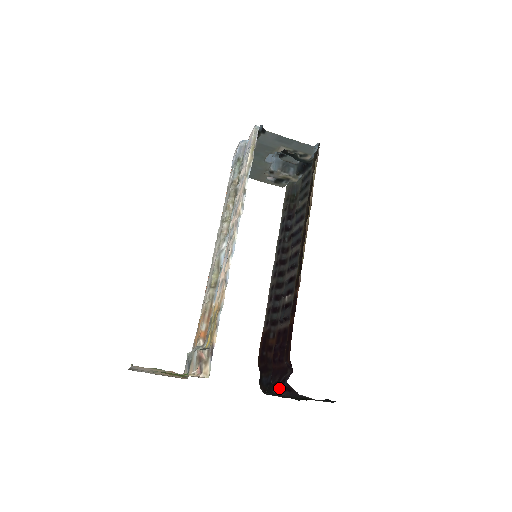
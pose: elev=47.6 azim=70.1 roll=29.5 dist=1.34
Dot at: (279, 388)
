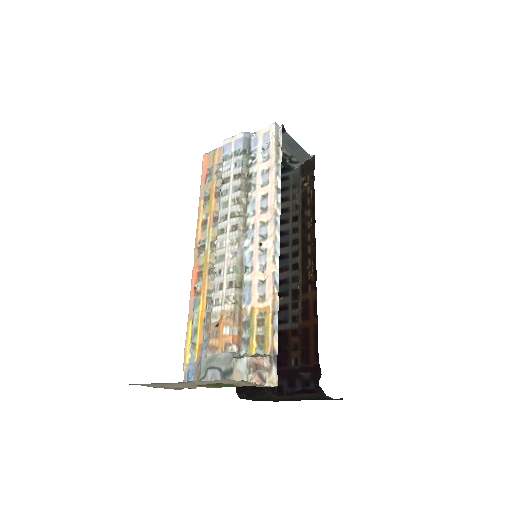
Dot at: (293, 391)
